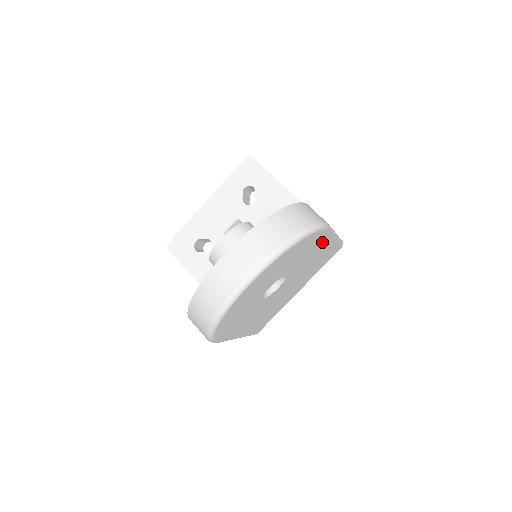
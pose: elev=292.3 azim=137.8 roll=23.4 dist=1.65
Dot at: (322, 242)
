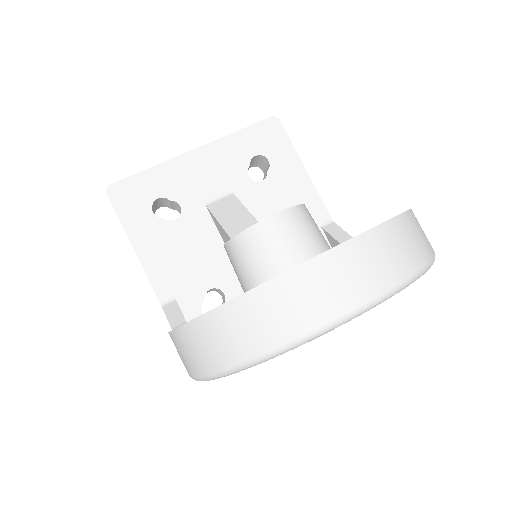
Dot at: occluded
